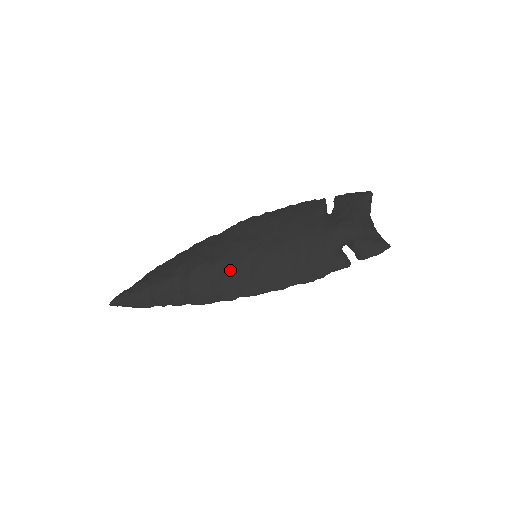
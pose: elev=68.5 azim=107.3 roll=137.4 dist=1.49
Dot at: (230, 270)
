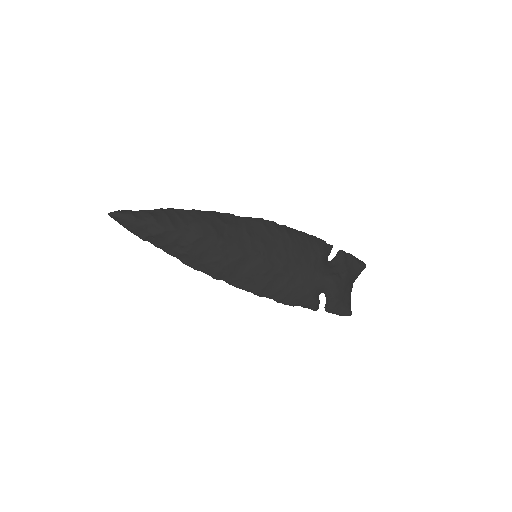
Dot at: (231, 256)
